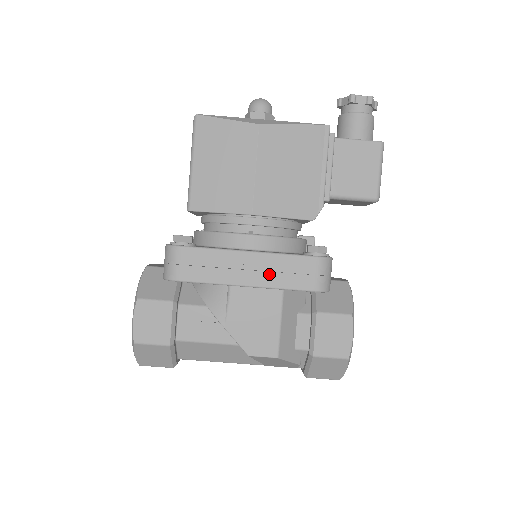
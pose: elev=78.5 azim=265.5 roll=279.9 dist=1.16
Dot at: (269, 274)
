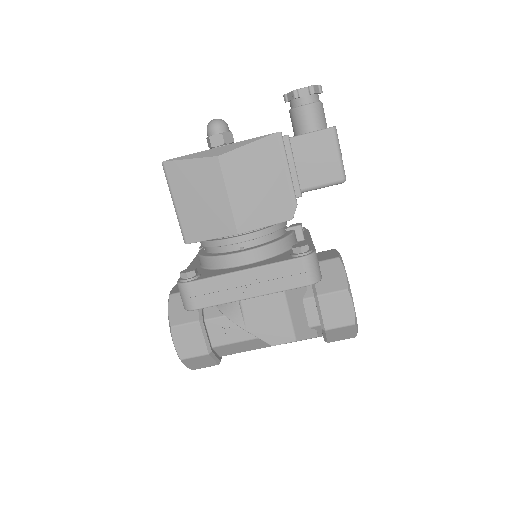
Dot at: (266, 283)
